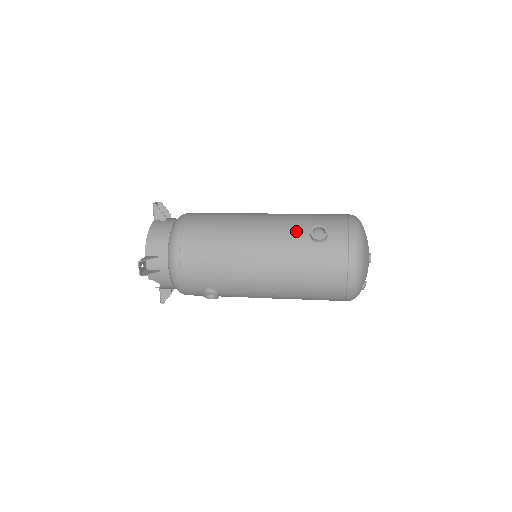
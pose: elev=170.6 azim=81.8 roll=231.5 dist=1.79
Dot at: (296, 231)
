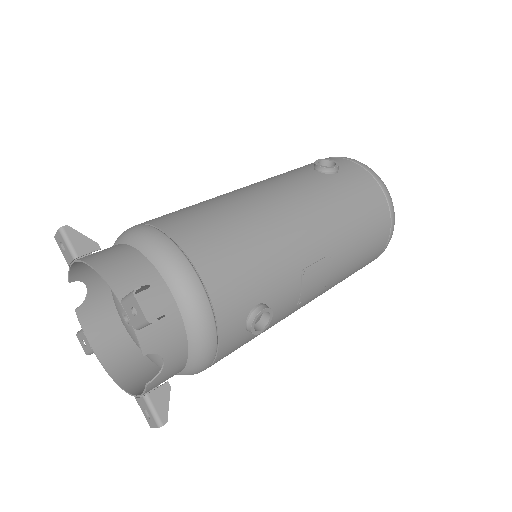
Dot at: (302, 175)
